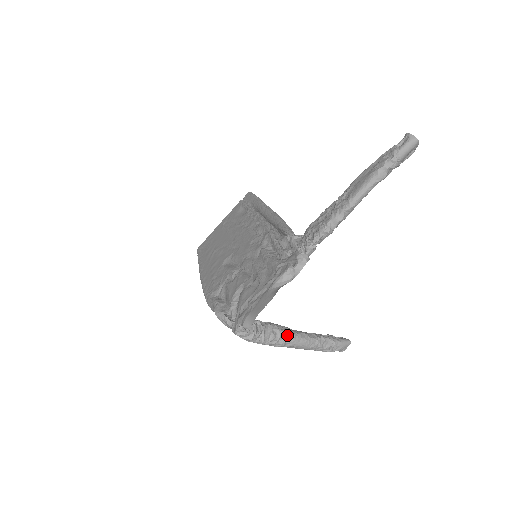
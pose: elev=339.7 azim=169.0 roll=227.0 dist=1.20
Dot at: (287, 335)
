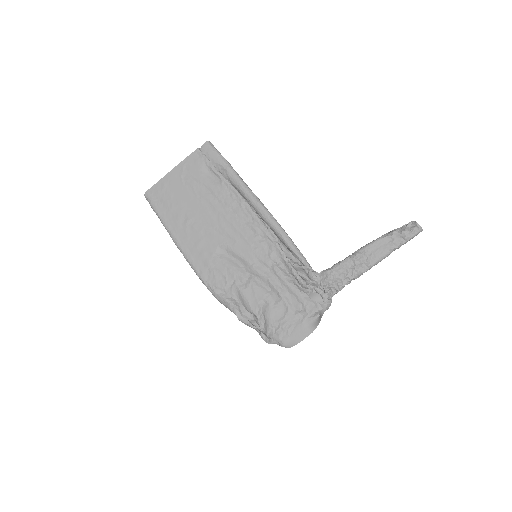
Dot at: occluded
